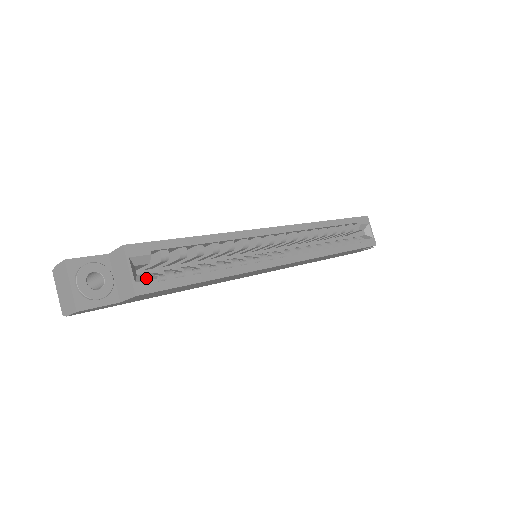
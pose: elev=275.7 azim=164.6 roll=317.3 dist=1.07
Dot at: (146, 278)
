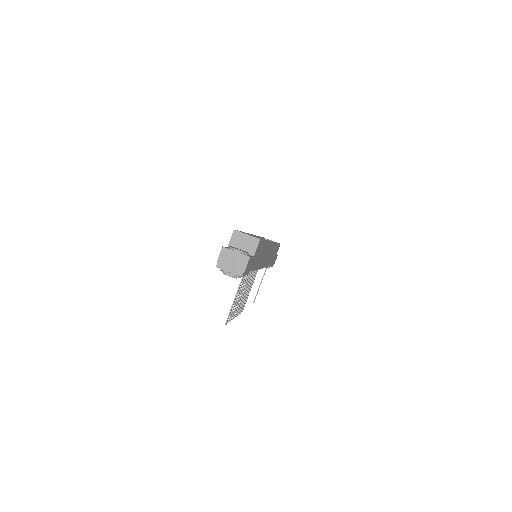
Dot at: occluded
